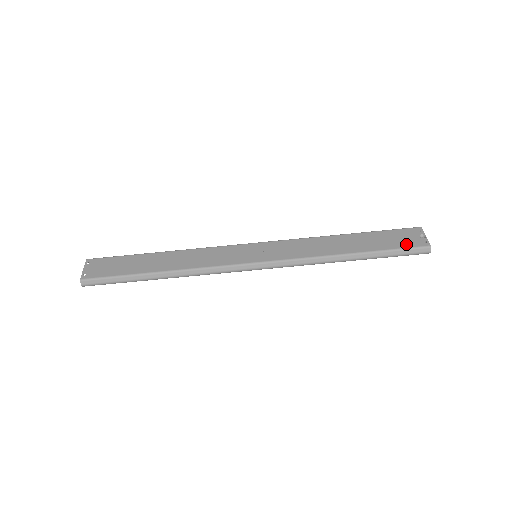
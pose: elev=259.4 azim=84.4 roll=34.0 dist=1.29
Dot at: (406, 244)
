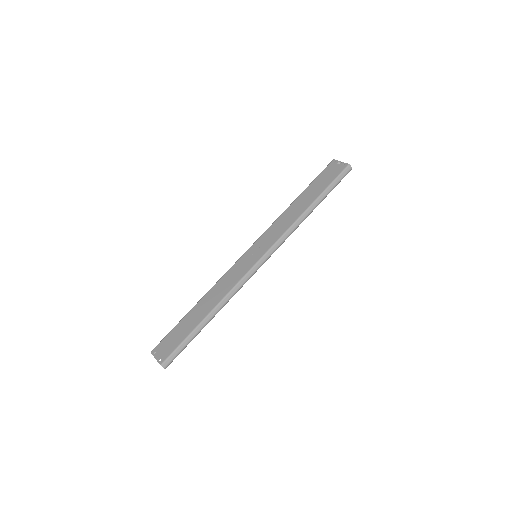
Dot at: (335, 175)
